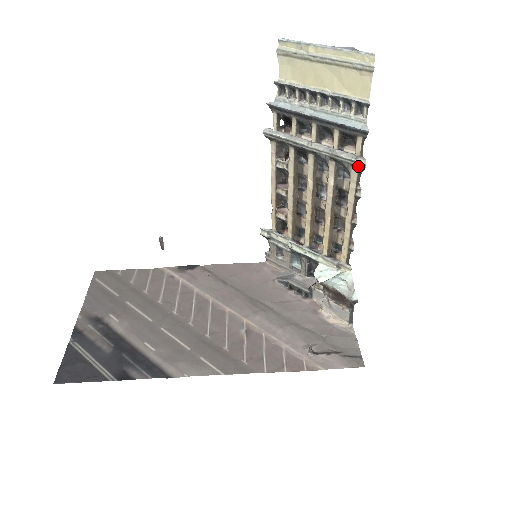
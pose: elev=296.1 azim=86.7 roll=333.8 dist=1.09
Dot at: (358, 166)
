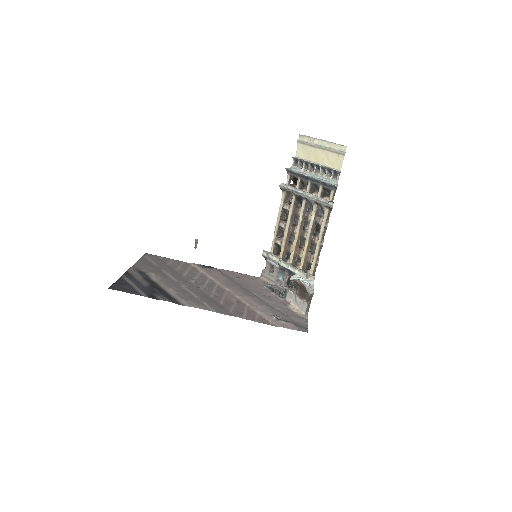
Dot at: (329, 207)
